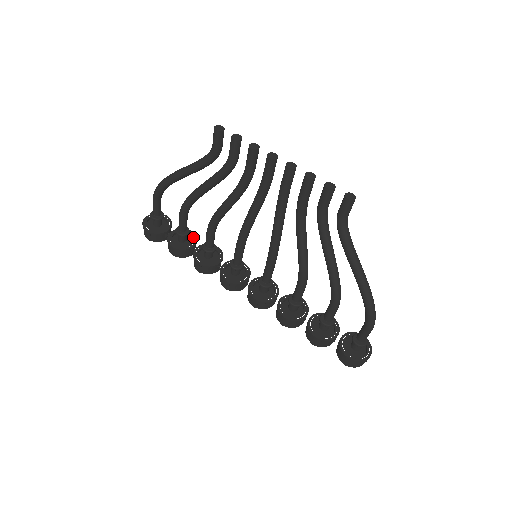
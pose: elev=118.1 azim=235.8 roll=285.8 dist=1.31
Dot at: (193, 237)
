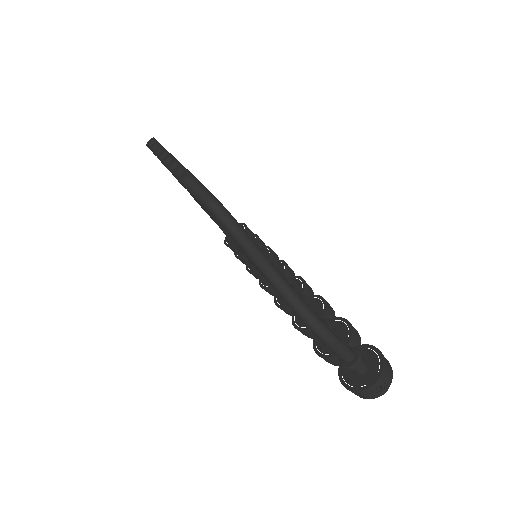
Dot at: (255, 242)
